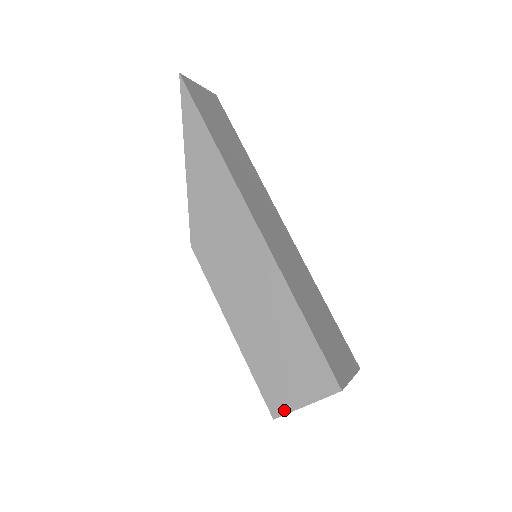
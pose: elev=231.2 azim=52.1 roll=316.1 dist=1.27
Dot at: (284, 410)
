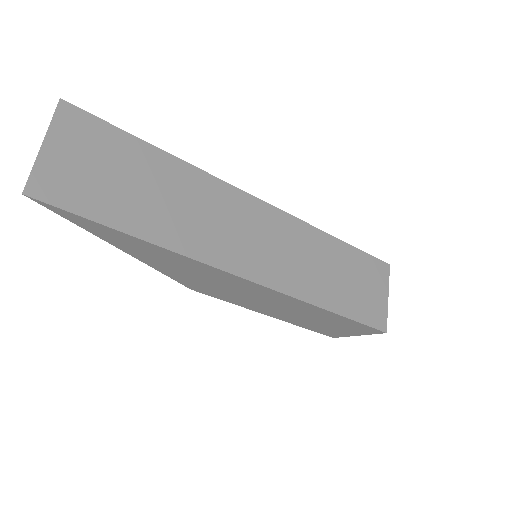
Dot at: (340, 336)
